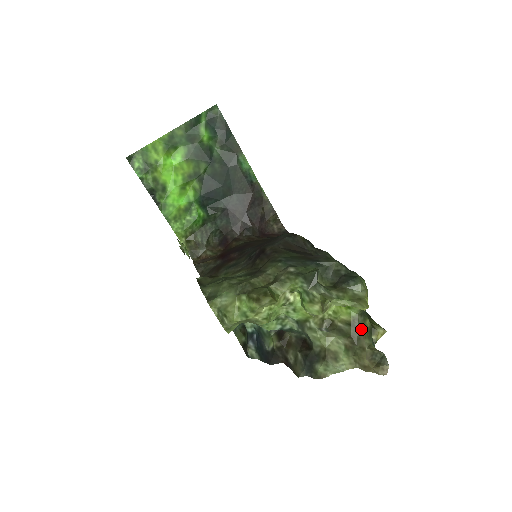
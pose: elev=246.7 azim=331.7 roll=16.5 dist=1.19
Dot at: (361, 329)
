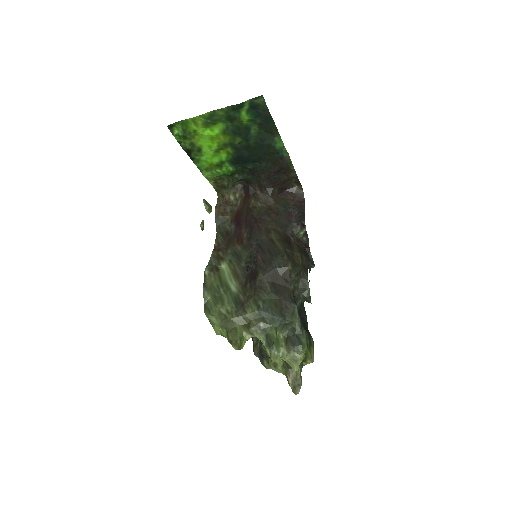
Dot at: occluded
